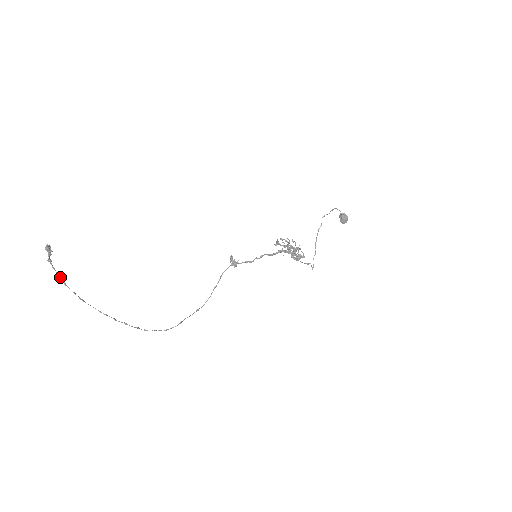
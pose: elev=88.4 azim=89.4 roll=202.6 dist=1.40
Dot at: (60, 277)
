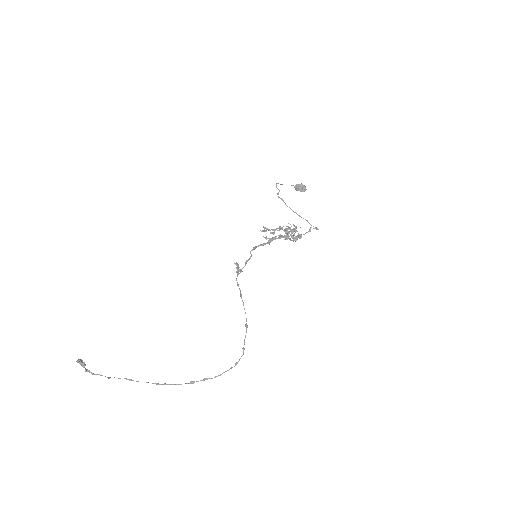
Dot at: occluded
